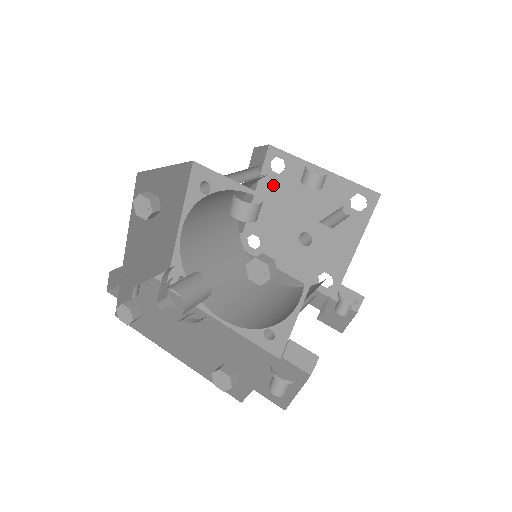
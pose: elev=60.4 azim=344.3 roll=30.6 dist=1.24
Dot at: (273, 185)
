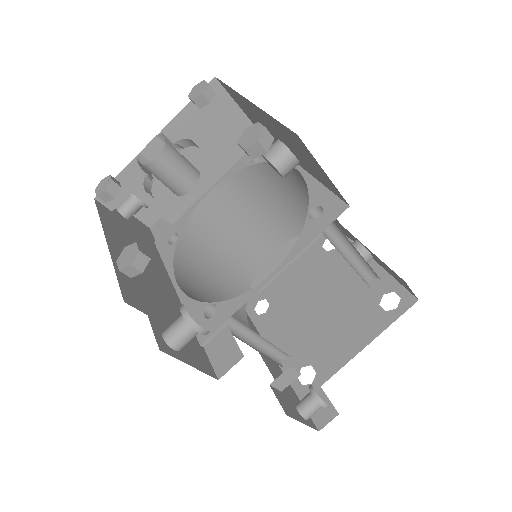
Dot at: (315, 259)
